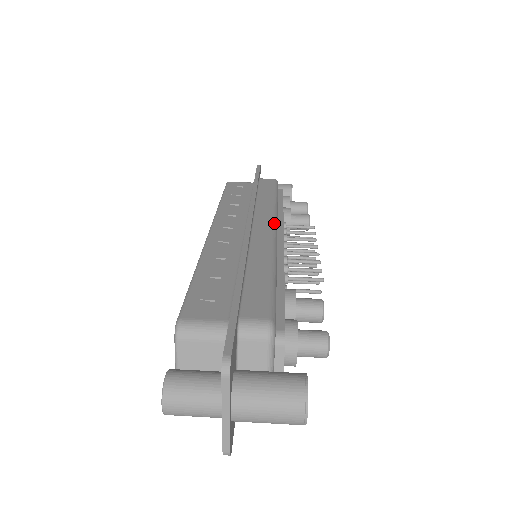
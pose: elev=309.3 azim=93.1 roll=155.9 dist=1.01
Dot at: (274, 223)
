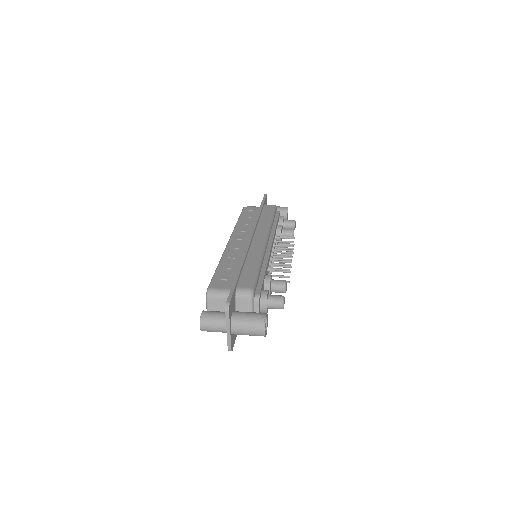
Dot at: (266, 237)
